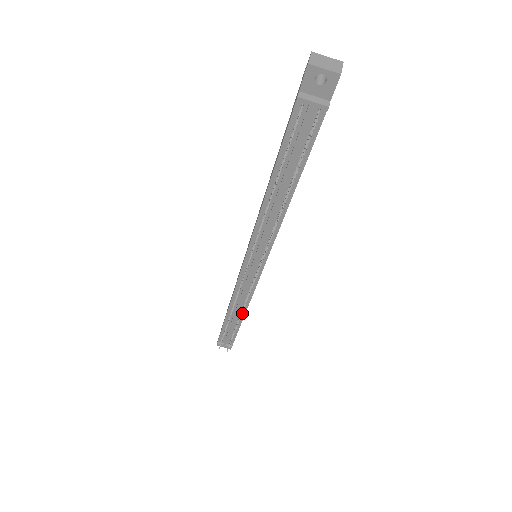
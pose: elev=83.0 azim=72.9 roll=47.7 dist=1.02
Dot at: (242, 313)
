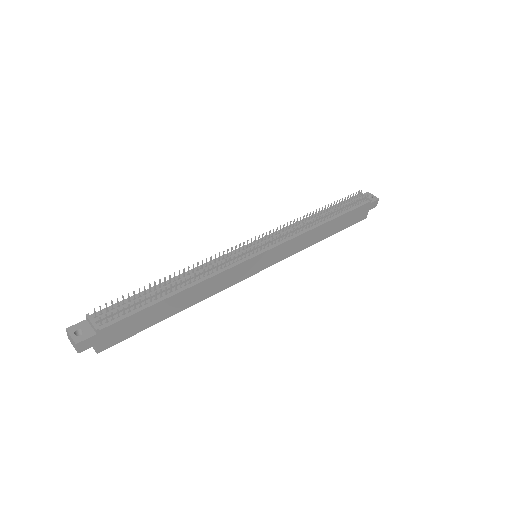
Dot at: occluded
